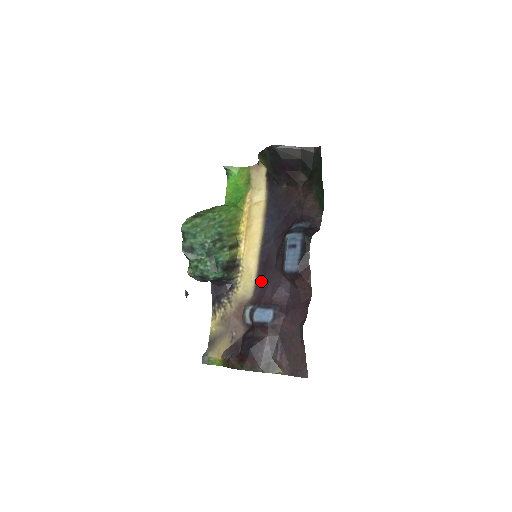
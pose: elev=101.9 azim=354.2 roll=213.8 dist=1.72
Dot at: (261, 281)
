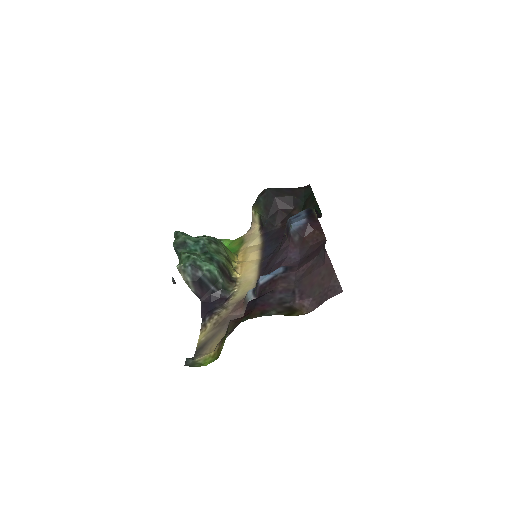
Dot at: occluded
